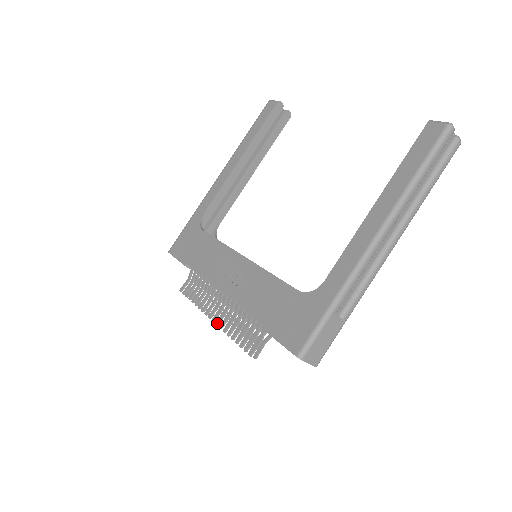
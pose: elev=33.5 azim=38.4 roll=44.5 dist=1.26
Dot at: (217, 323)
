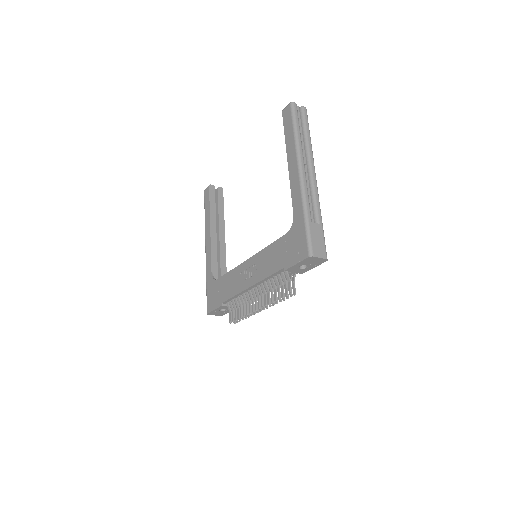
Dot at: (262, 306)
